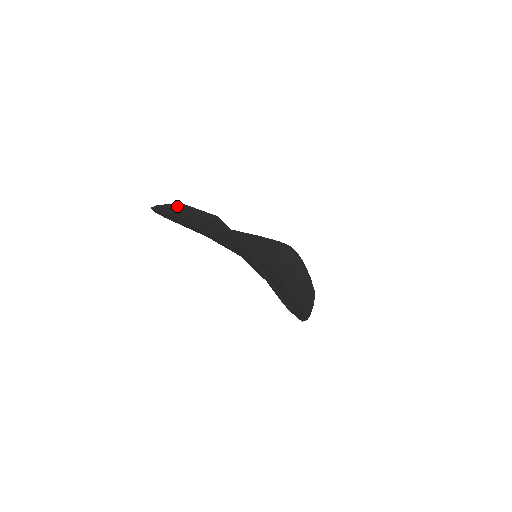
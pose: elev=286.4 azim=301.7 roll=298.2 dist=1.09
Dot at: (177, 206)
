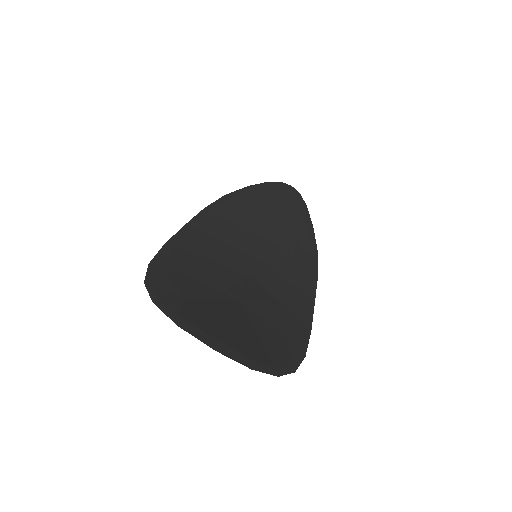
Dot at: (172, 317)
